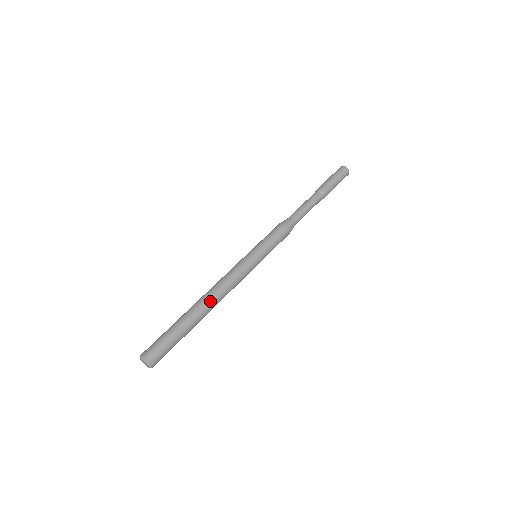
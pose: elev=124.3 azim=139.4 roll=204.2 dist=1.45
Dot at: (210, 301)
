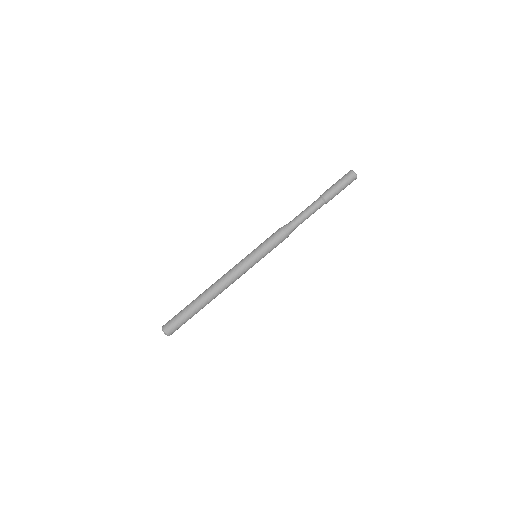
Dot at: occluded
